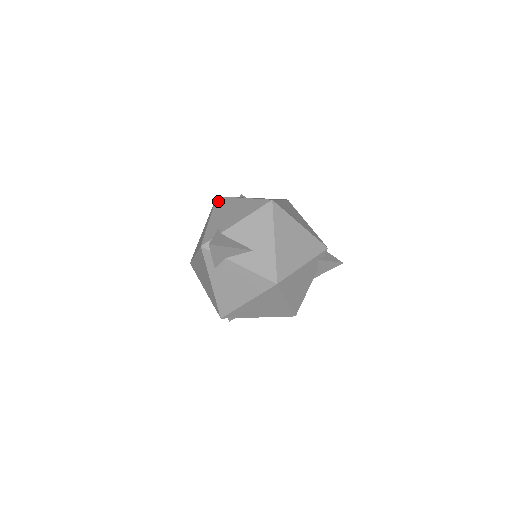
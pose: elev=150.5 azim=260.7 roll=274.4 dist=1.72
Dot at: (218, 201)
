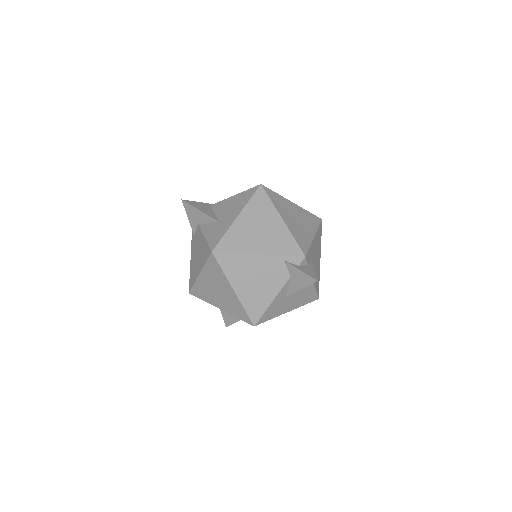
Dot at: occluded
